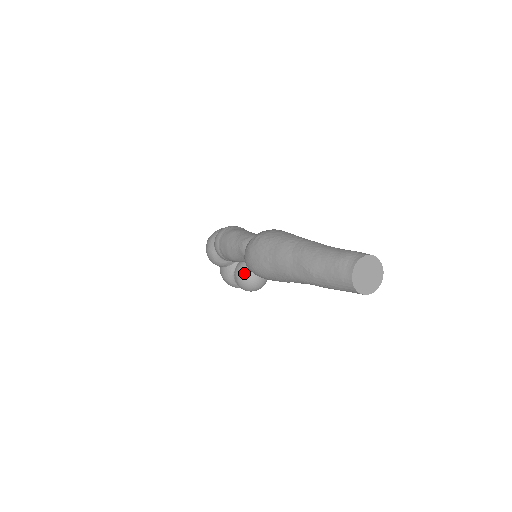
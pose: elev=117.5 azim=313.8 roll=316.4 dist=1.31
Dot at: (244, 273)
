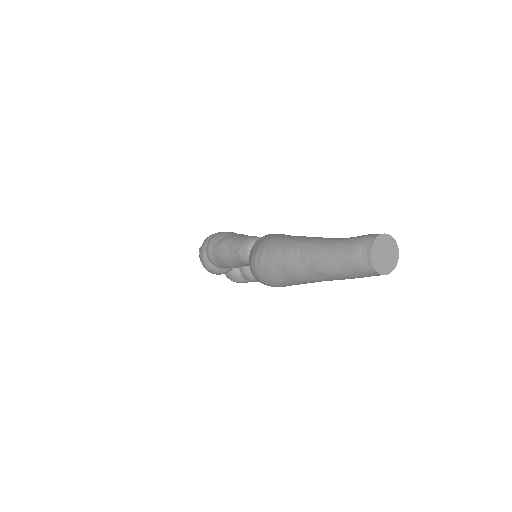
Dot at: (250, 270)
